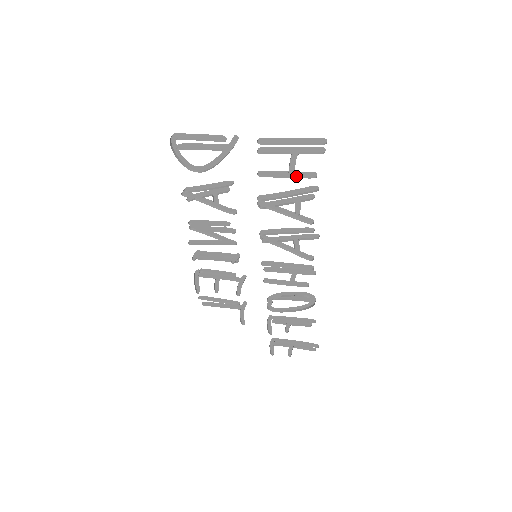
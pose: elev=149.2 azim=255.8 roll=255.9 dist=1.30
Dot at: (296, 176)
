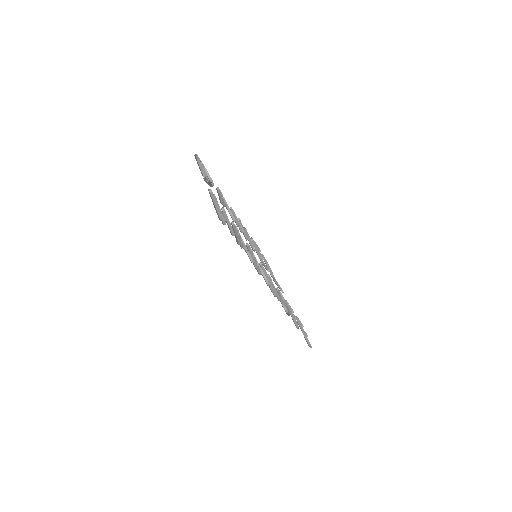
Dot at: (231, 226)
